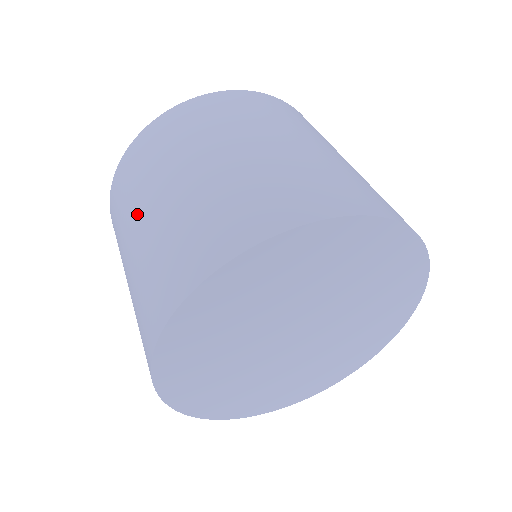
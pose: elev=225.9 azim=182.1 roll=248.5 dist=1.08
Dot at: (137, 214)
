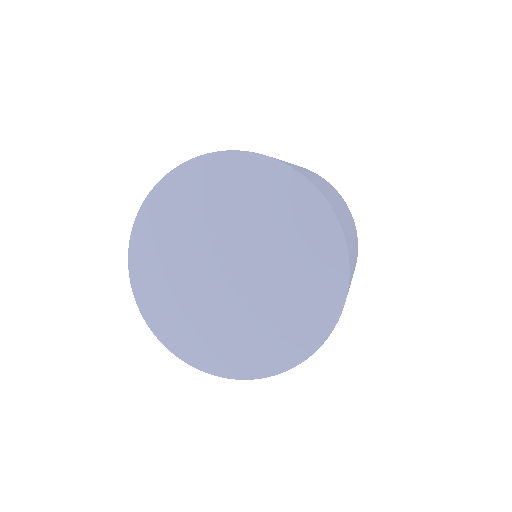
Dot at: occluded
